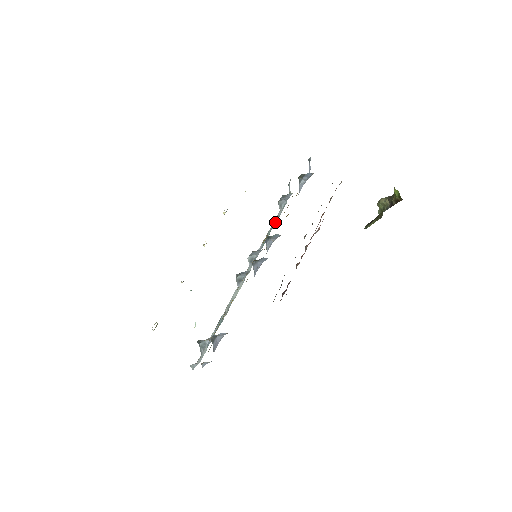
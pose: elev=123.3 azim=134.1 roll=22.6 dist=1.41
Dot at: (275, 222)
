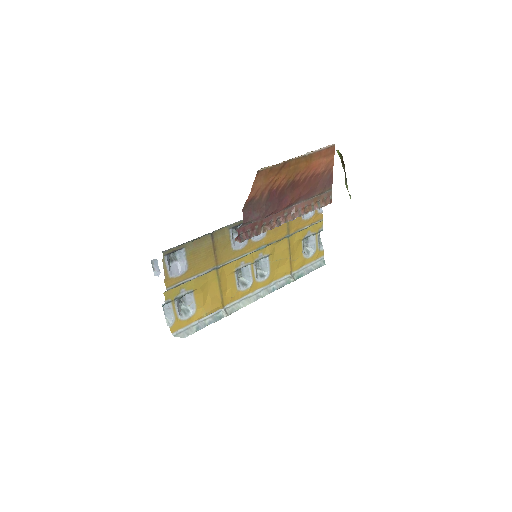
Dot at: (306, 272)
